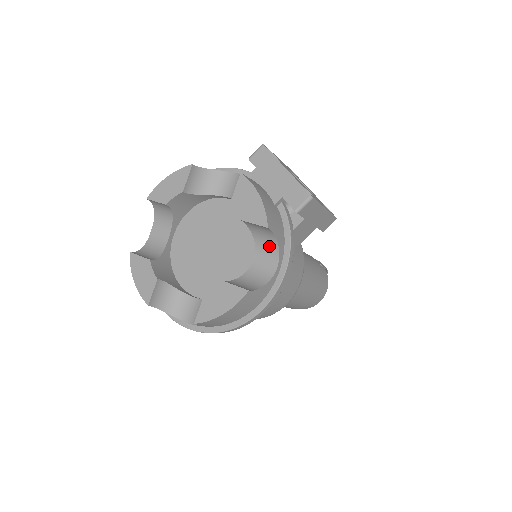
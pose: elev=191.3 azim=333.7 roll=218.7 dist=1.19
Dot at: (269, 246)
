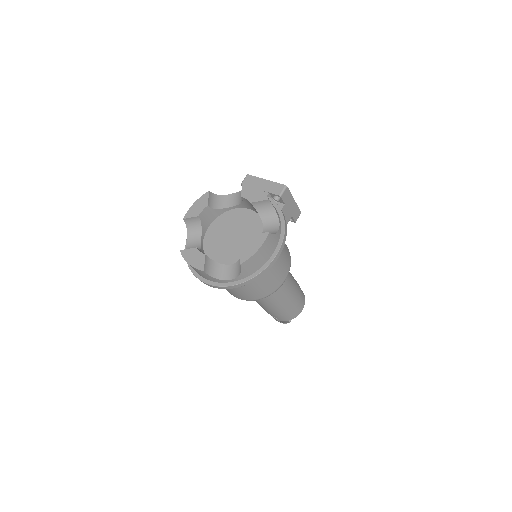
Dot at: (271, 216)
